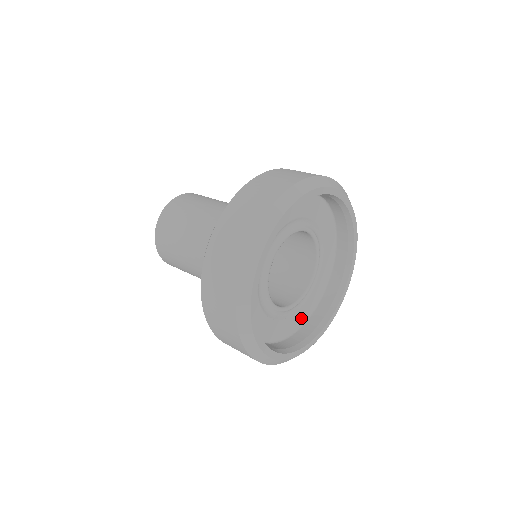
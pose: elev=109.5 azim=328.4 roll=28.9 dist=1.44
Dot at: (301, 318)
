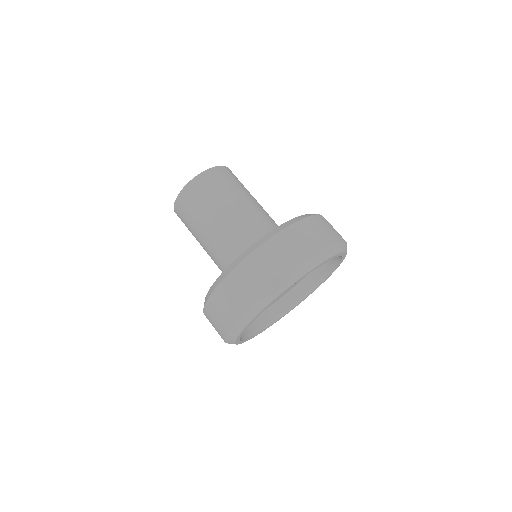
Dot at: (289, 289)
